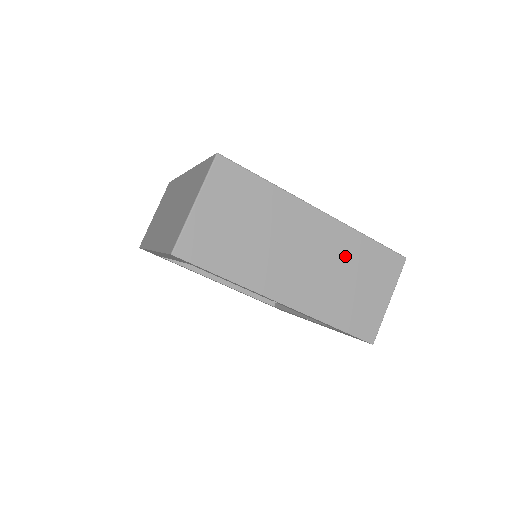
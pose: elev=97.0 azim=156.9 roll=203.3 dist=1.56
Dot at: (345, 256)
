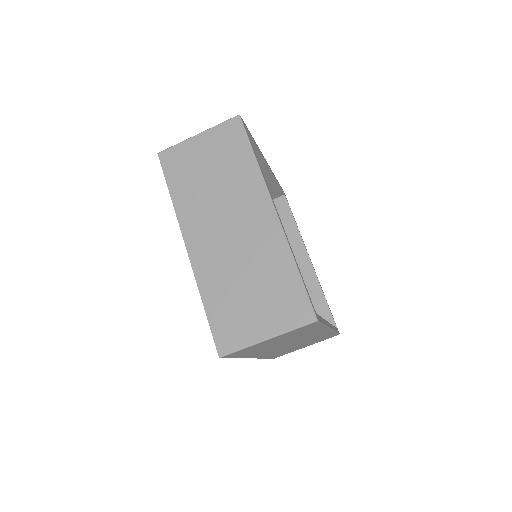
Dot at: occluded
